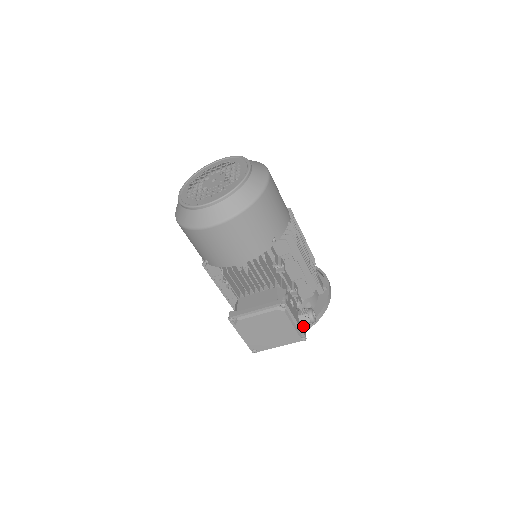
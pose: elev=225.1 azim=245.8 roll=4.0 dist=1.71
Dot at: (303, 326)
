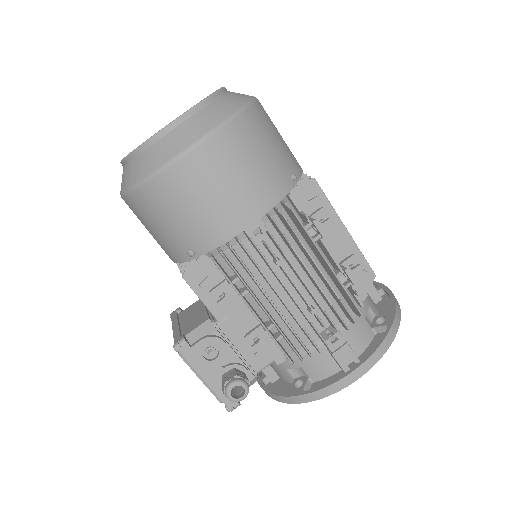
Dot at: occluded
